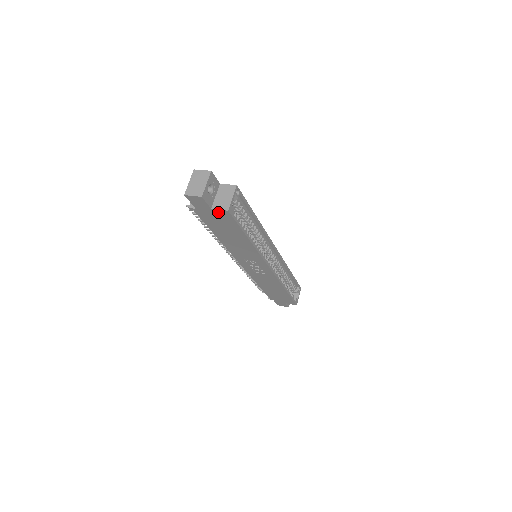
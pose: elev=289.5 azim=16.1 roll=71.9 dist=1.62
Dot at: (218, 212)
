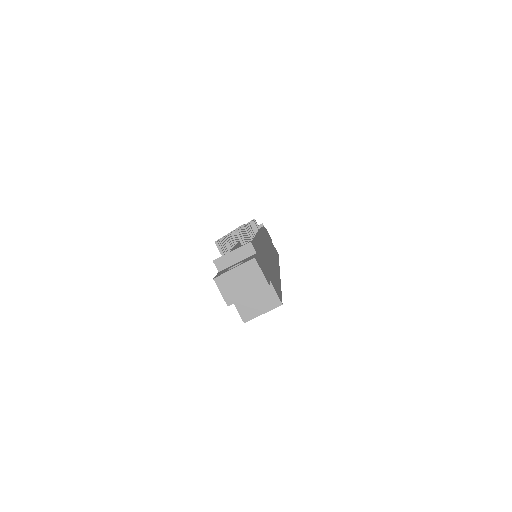
Dot at: (236, 303)
